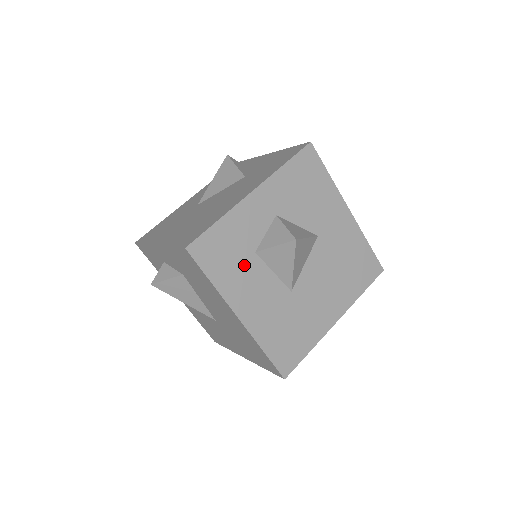
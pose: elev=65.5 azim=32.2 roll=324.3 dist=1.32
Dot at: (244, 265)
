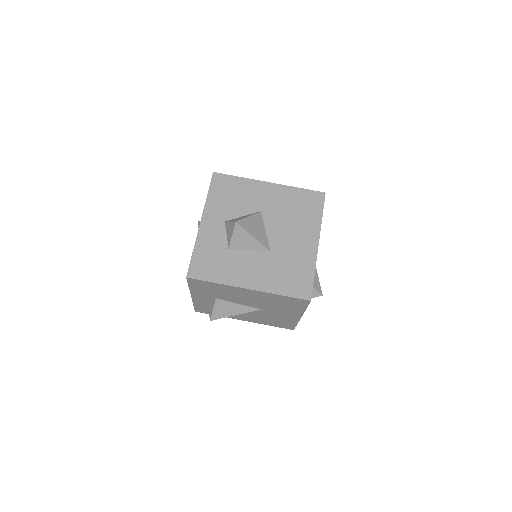
Dot at: (227, 260)
